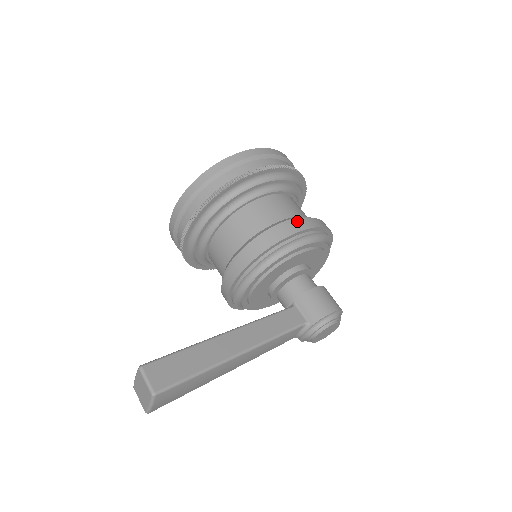
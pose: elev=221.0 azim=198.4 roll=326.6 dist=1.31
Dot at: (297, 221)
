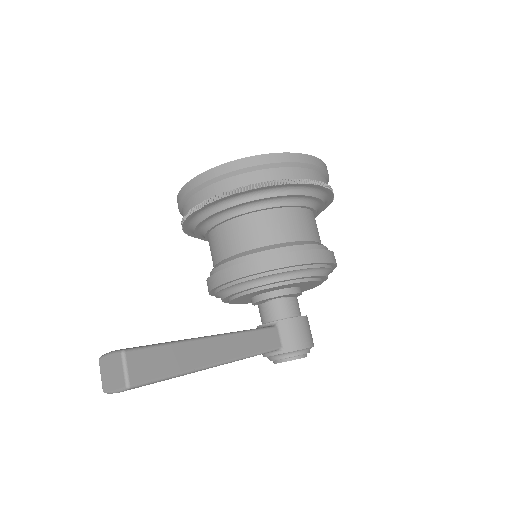
Dot at: (318, 250)
